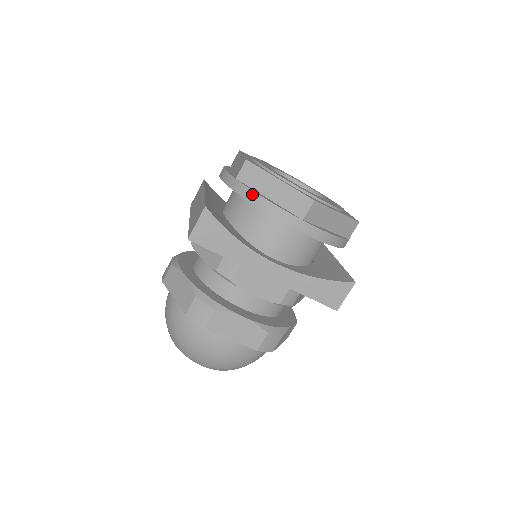
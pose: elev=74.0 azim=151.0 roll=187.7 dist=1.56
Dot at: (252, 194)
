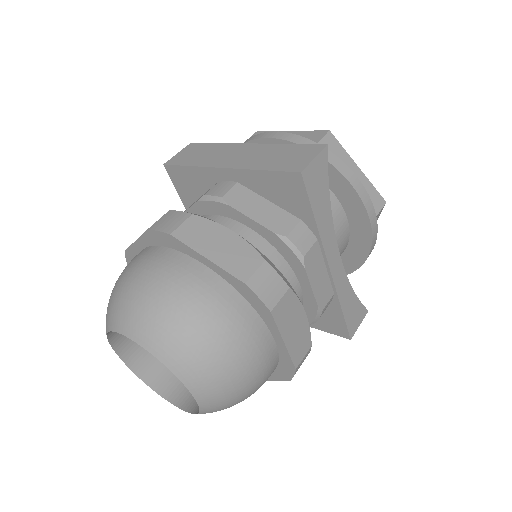
Dot at: (343, 165)
